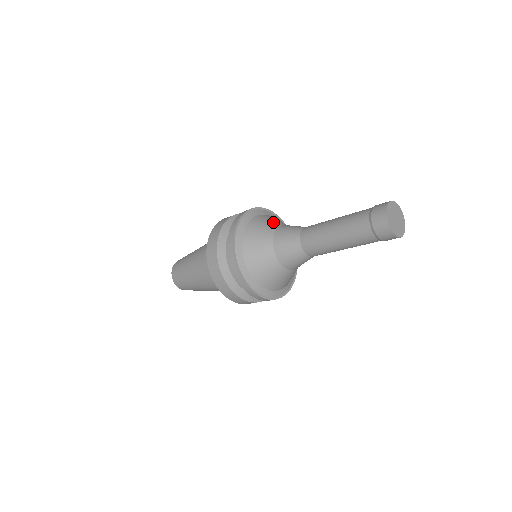
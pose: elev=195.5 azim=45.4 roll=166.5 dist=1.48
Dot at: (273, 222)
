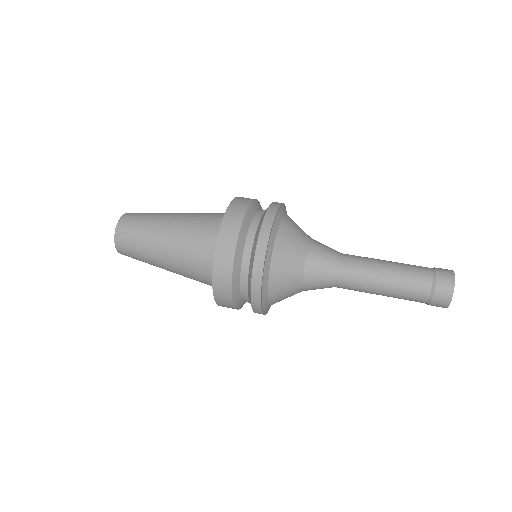
Dot at: (292, 280)
